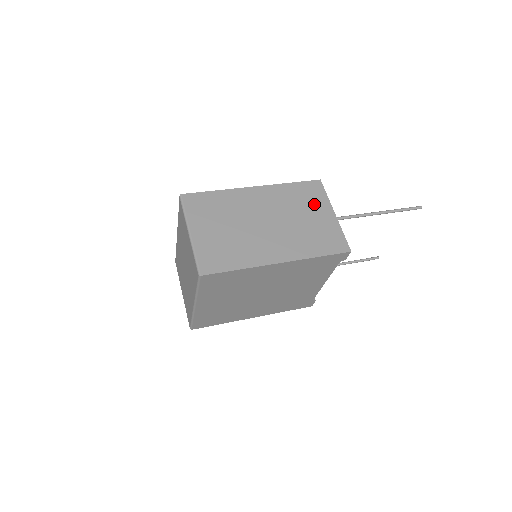
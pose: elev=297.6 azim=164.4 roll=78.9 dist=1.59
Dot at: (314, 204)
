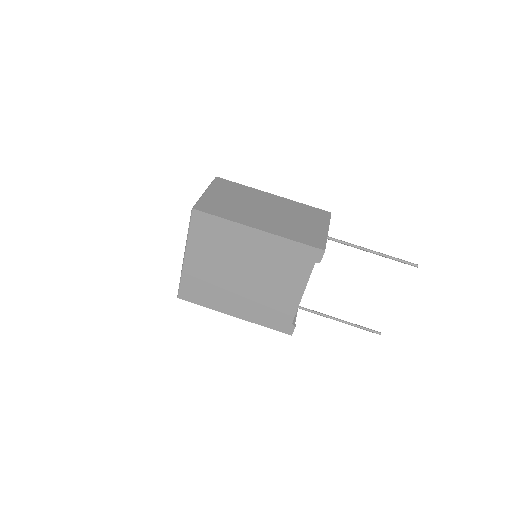
Dot at: (315, 219)
